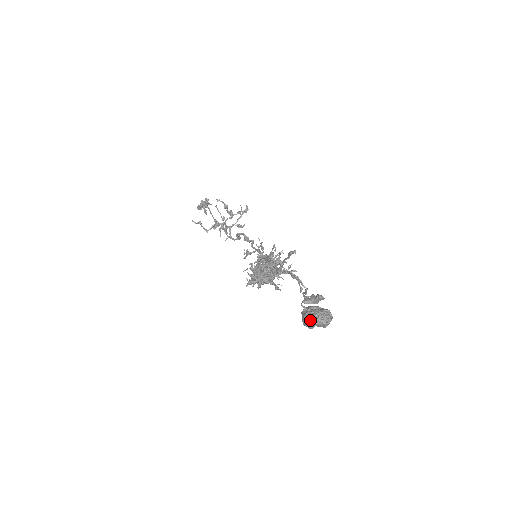
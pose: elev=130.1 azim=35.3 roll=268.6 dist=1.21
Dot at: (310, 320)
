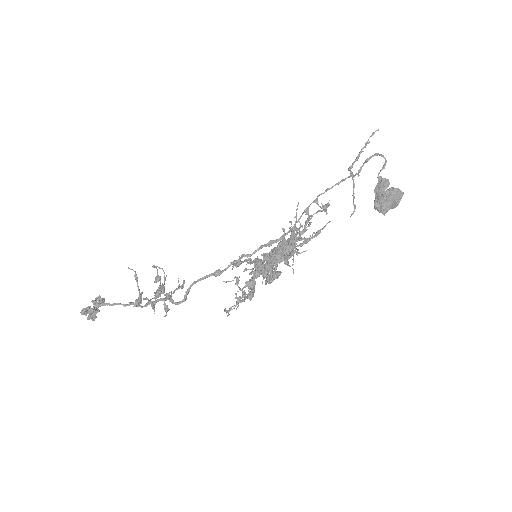
Dot at: (392, 188)
